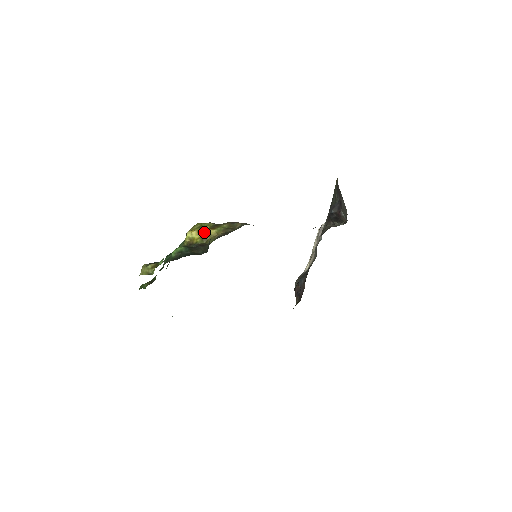
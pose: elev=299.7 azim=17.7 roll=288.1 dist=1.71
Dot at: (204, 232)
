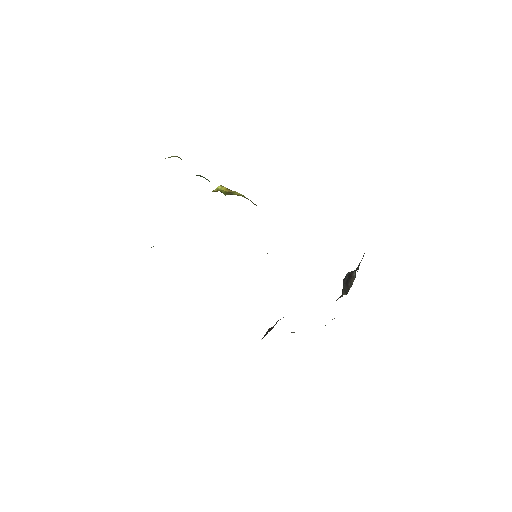
Dot at: (232, 191)
